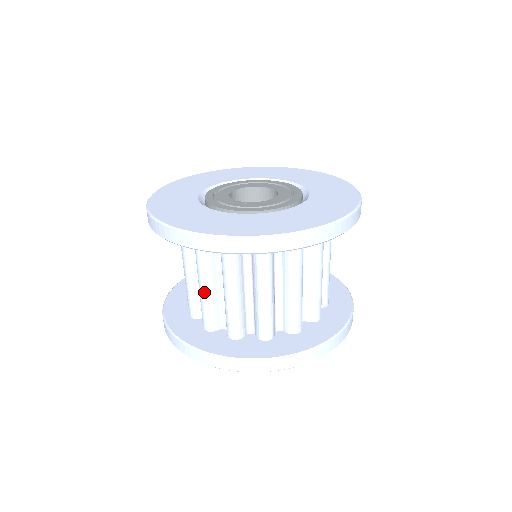
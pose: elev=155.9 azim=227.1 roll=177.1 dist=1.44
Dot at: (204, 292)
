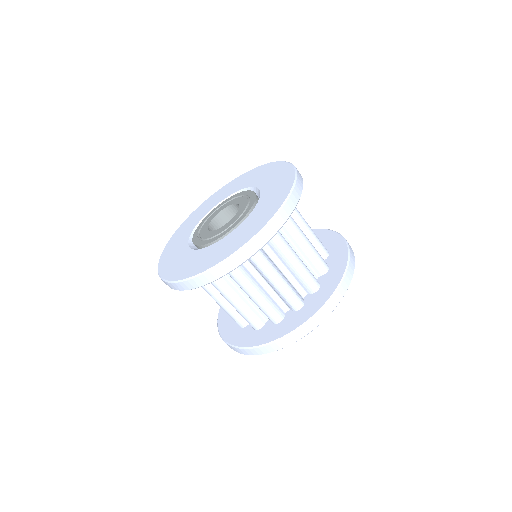
Dot at: (236, 306)
